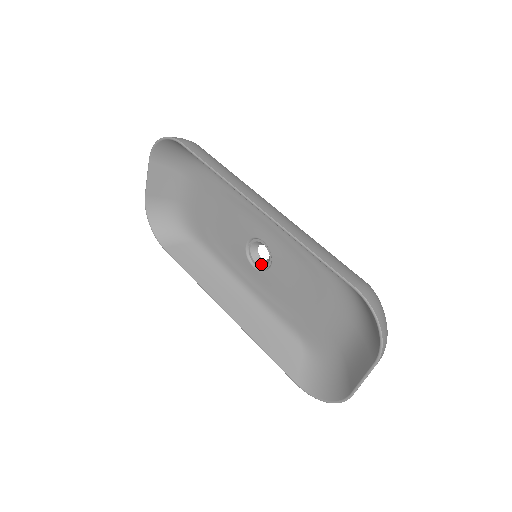
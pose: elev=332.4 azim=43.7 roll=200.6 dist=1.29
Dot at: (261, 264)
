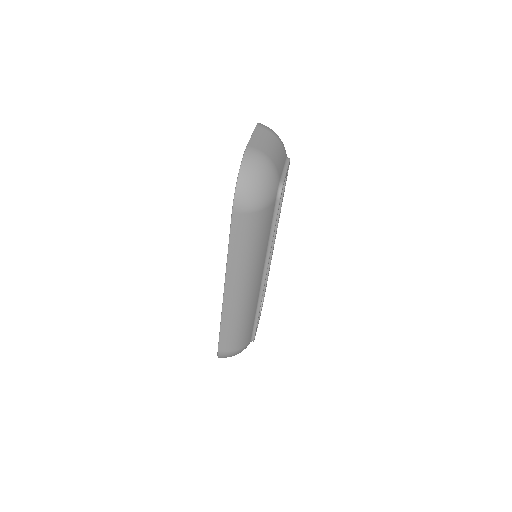
Dot at: occluded
